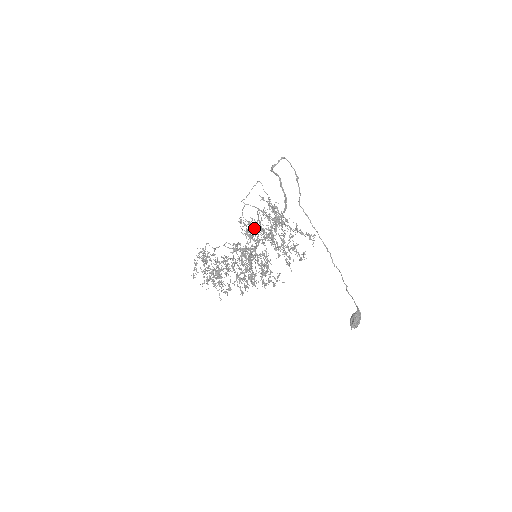
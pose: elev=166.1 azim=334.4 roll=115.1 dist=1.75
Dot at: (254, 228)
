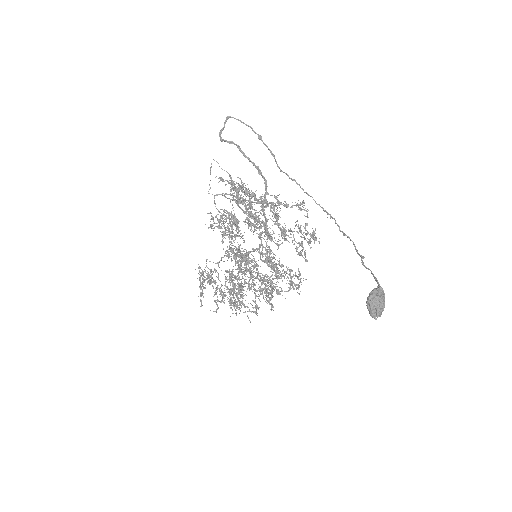
Dot at: (225, 221)
